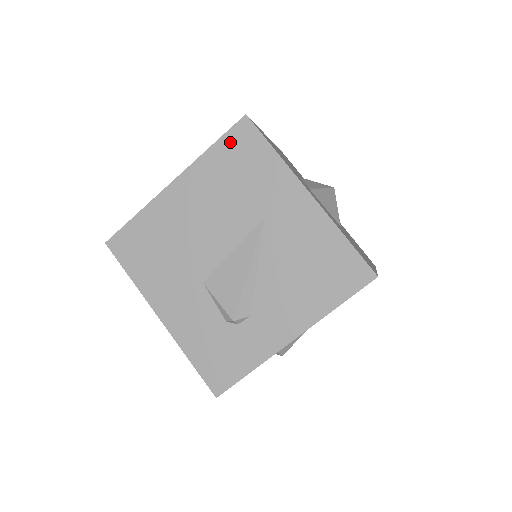
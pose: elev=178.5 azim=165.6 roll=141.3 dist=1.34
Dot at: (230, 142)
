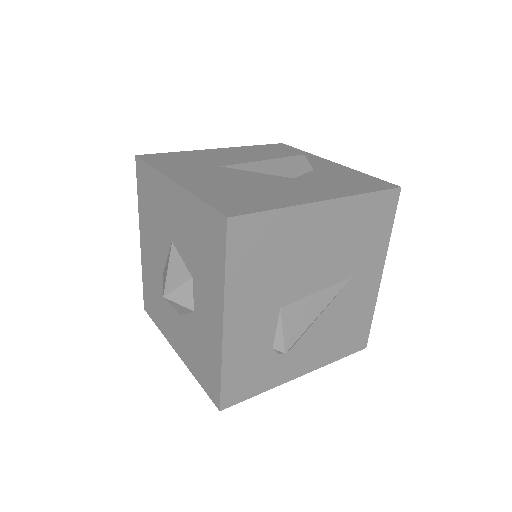
Dot at: (380, 201)
